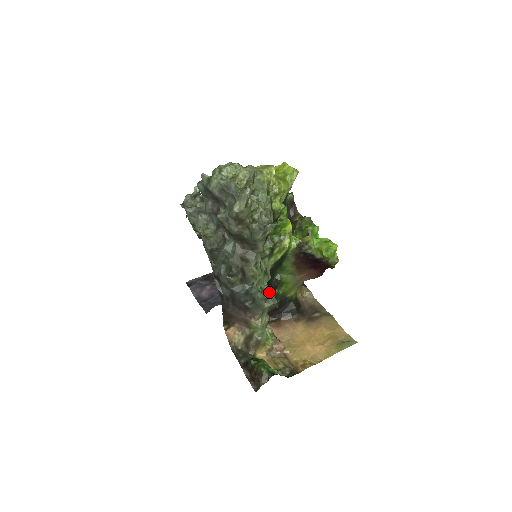
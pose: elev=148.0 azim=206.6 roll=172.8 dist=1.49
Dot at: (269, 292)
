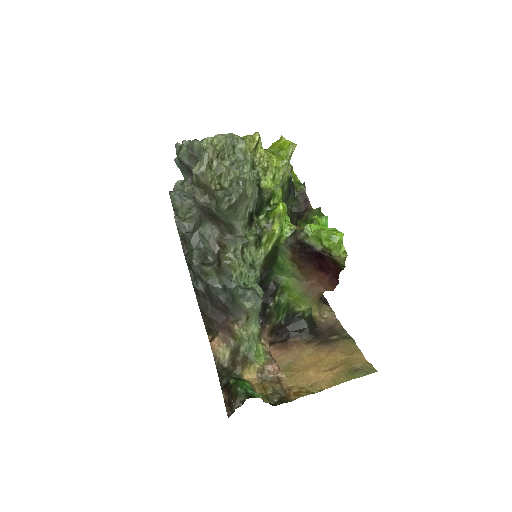
Dot at: (253, 289)
